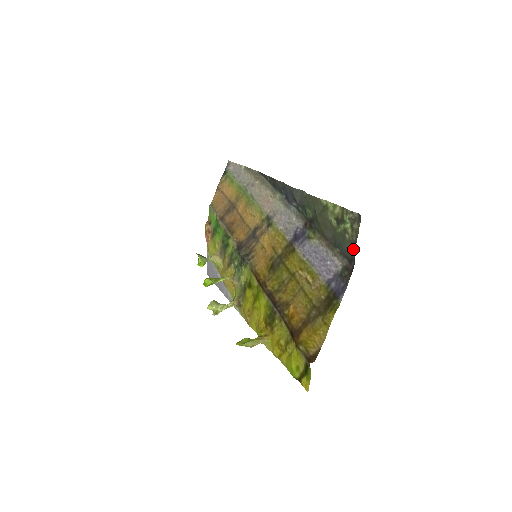
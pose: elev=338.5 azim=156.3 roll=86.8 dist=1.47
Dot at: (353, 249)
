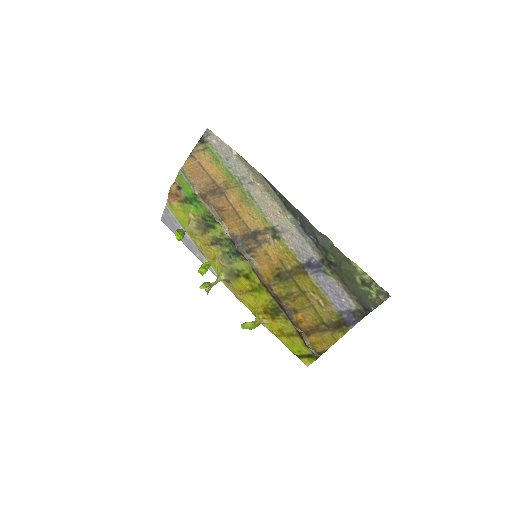
Dot at: (373, 307)
